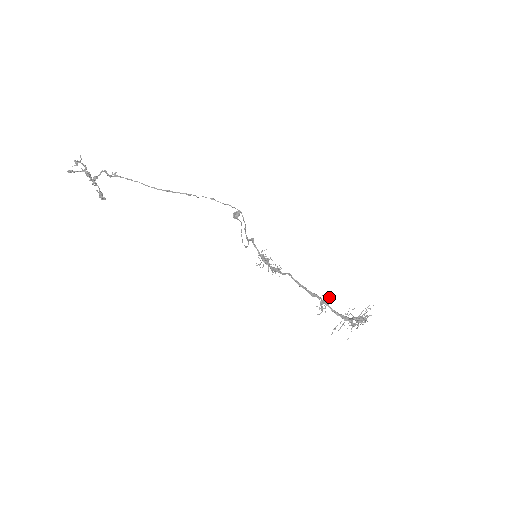
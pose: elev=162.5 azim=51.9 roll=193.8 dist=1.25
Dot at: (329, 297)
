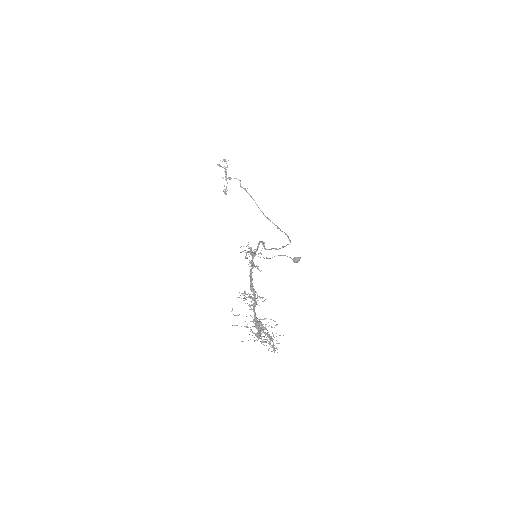
Dot at: (260, 297)
